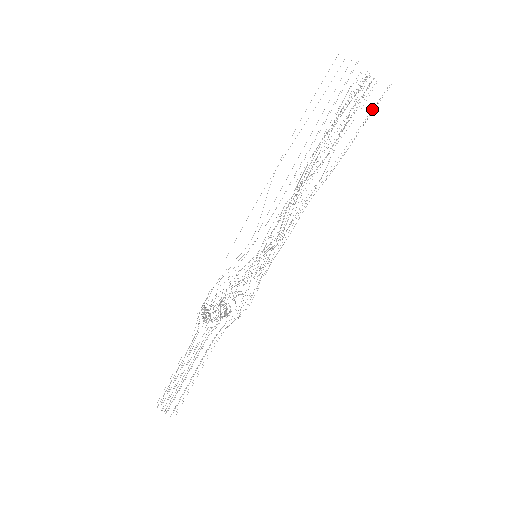
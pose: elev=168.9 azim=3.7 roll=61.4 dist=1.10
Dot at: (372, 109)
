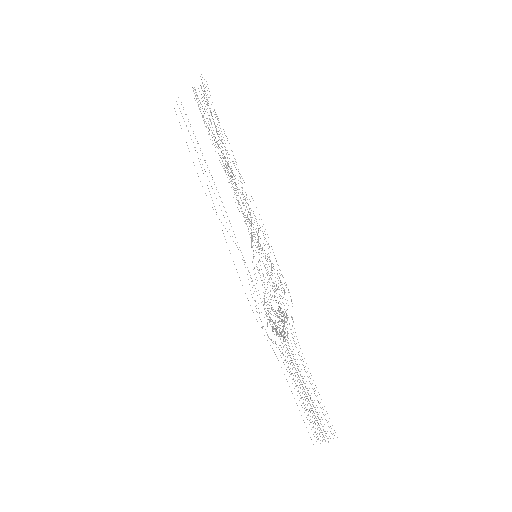
Dot at: occluded
